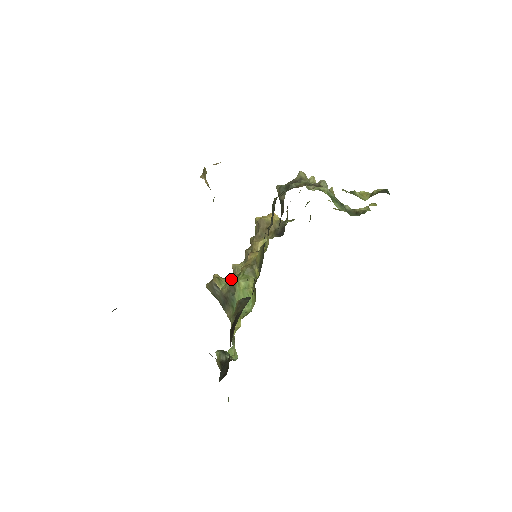
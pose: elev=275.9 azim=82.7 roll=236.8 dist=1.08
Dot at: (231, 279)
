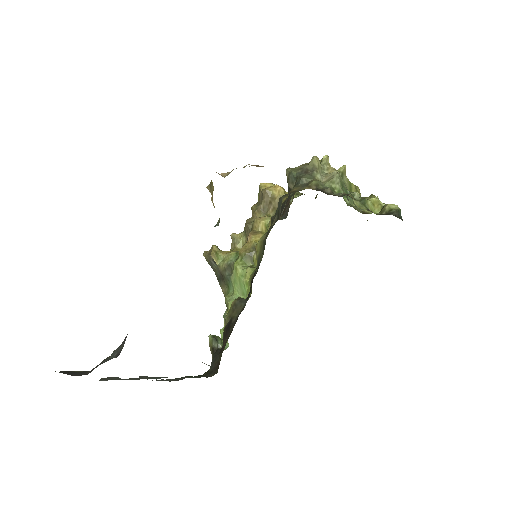
Dot at: (229, 257)
